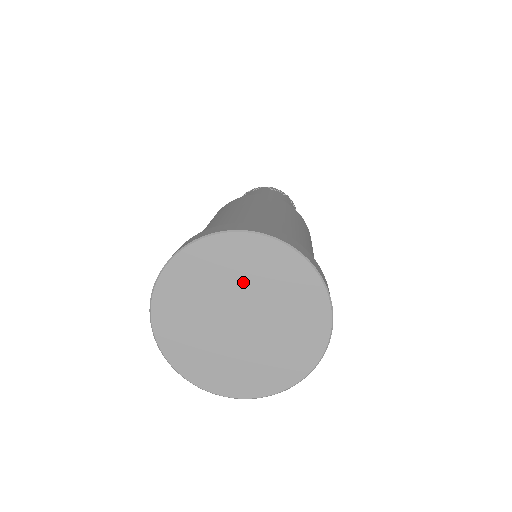
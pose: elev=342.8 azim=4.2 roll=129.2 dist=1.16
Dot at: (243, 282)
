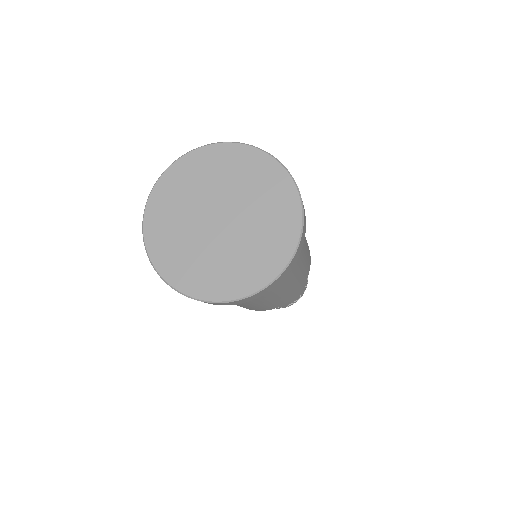
Dot at: (244, 191)
